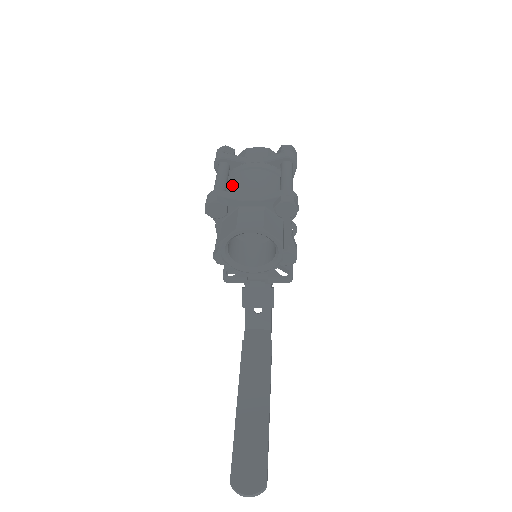
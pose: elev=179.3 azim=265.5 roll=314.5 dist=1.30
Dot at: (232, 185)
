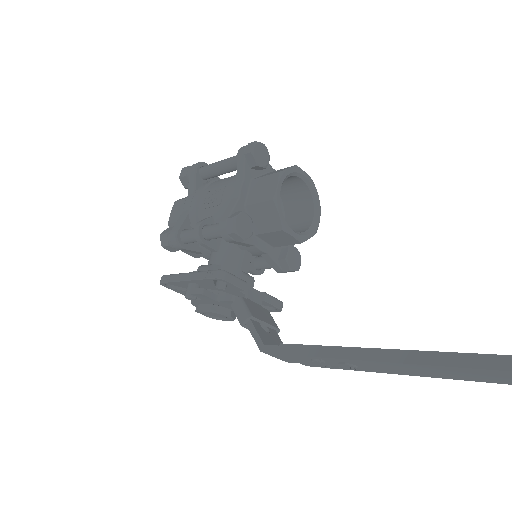
Dot at: occluded
